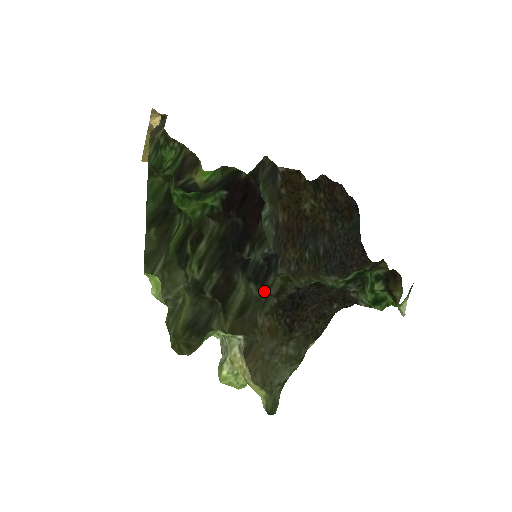
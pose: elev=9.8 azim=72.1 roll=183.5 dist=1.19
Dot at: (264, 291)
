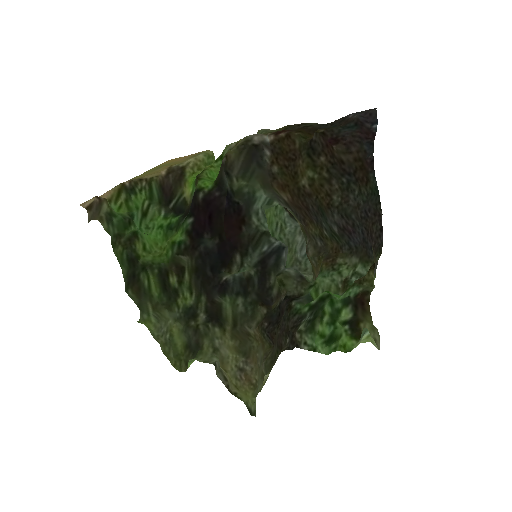
Dot at: (251, 304)
